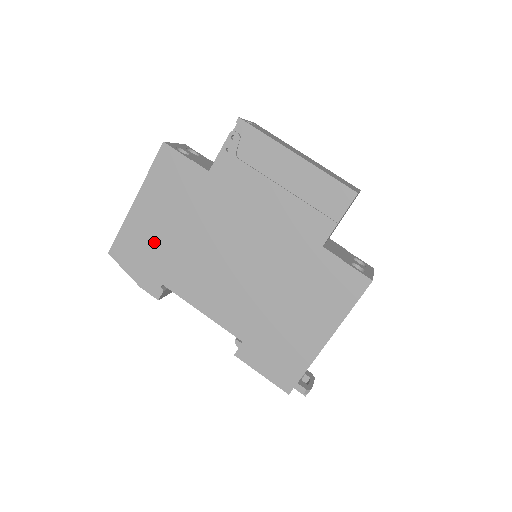
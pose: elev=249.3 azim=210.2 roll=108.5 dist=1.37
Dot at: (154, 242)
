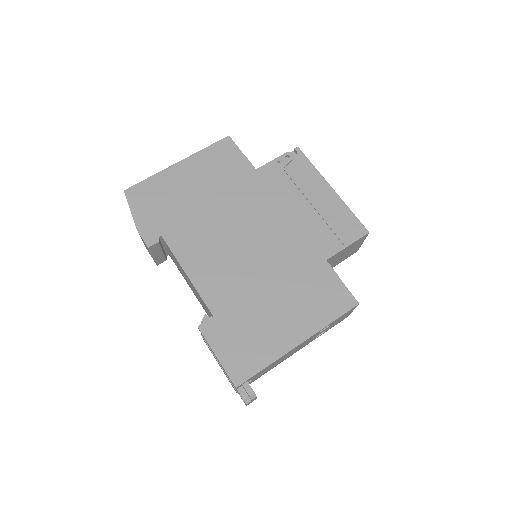
Dot at: (176, 199)
